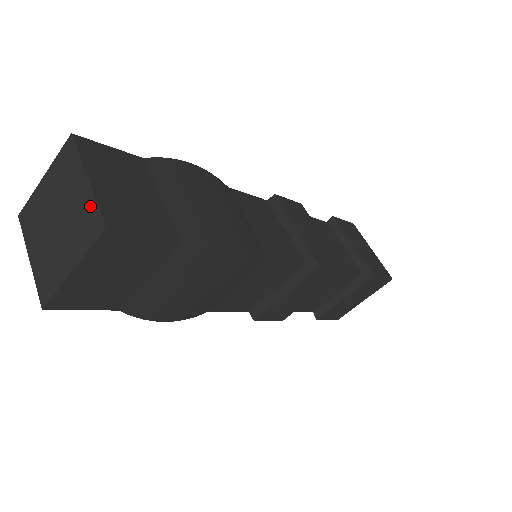
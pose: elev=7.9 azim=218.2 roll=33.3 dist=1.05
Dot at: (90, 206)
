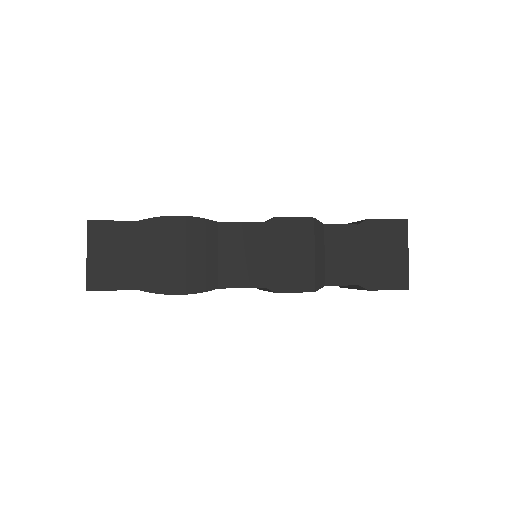
Dot at: (87, 271)
